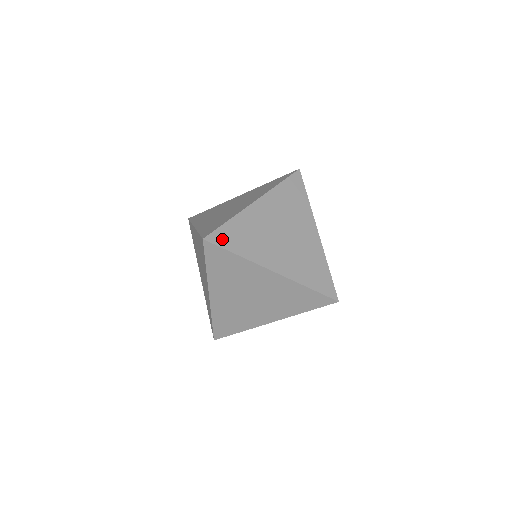
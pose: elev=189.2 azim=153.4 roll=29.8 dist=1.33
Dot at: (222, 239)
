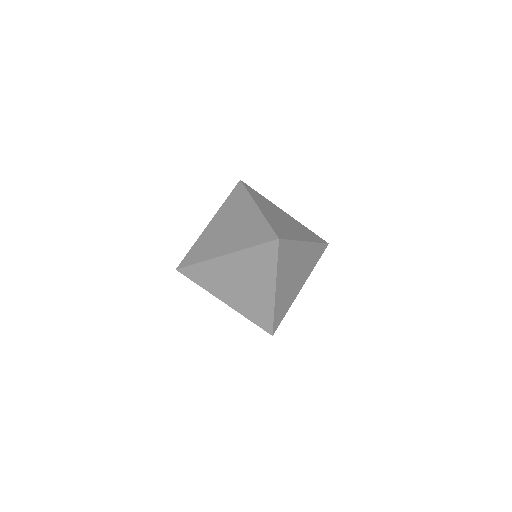
Dot at: (189, 273)
